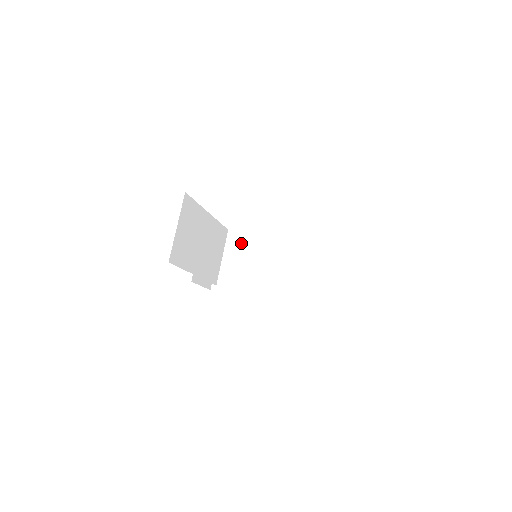
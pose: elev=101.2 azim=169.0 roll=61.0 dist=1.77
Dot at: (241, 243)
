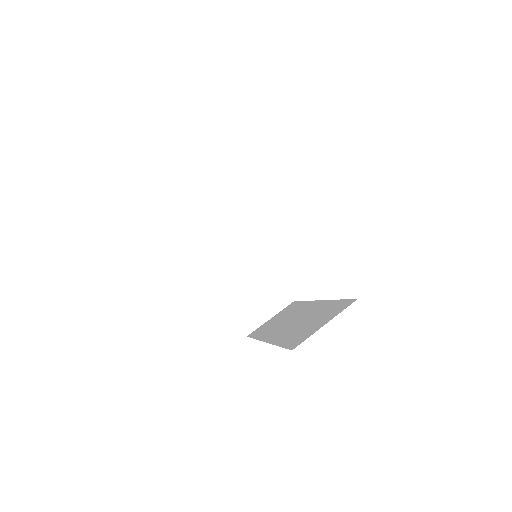
Dot at: (302, 302)
